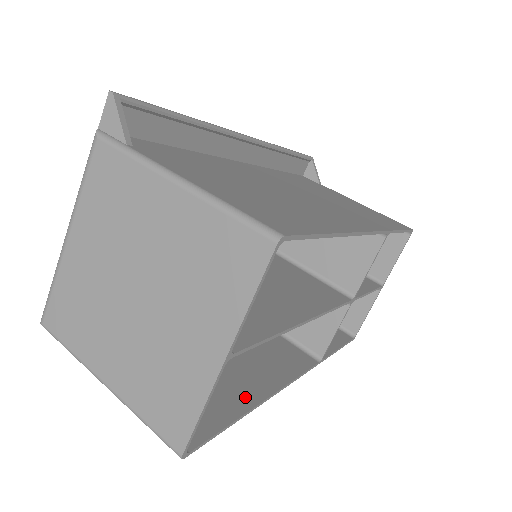
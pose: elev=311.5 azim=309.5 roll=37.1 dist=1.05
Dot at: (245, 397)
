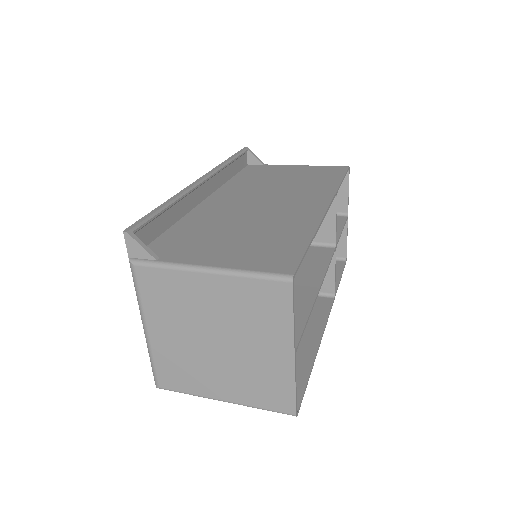
Dot at: (305, 355)
